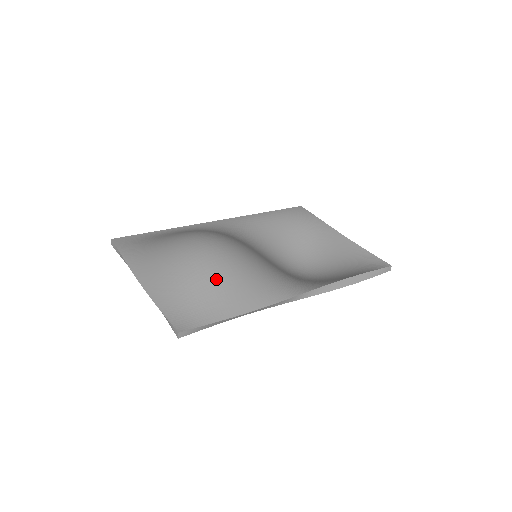
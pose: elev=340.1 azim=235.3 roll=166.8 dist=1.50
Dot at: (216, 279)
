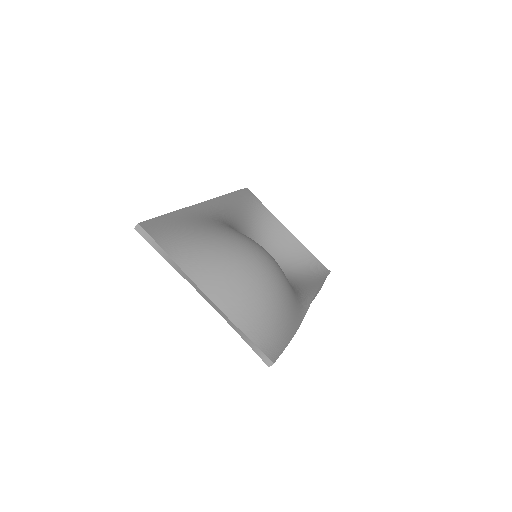
Dot at: (281, 301)
